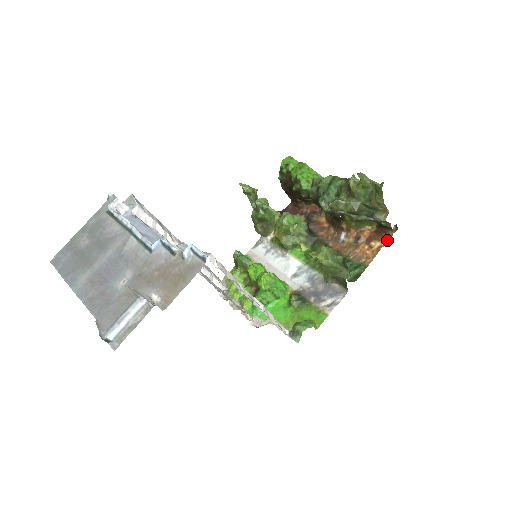
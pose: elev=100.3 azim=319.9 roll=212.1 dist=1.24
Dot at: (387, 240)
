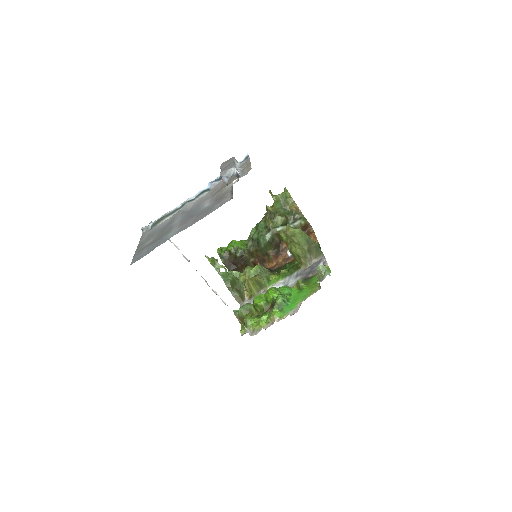
Dot at: (313, 233)
